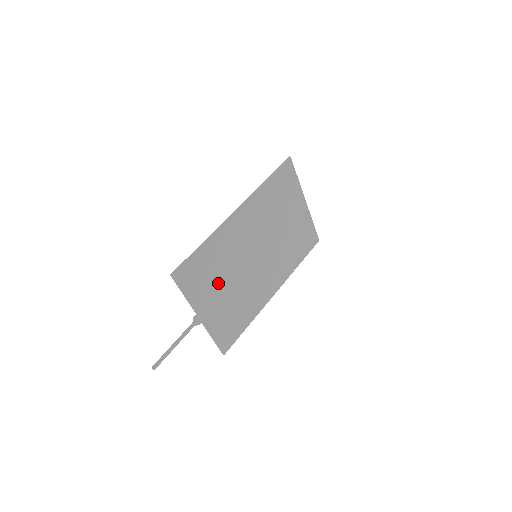
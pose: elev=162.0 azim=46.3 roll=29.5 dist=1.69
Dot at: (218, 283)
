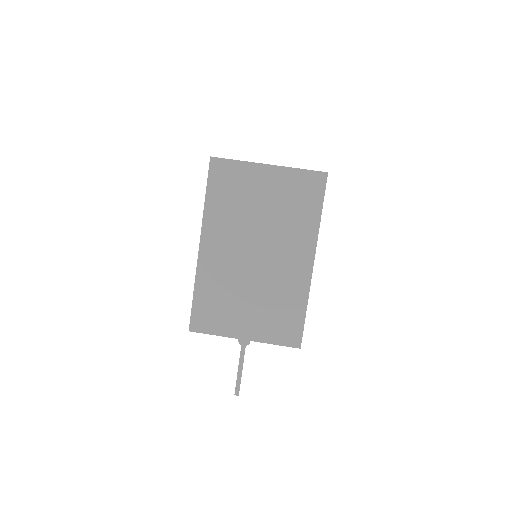
Dot at: (236, 305)
